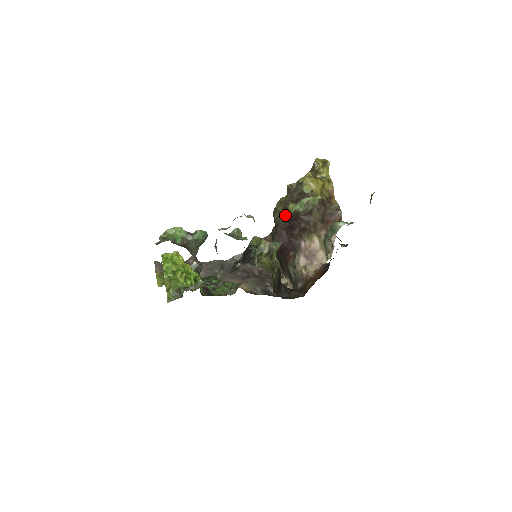
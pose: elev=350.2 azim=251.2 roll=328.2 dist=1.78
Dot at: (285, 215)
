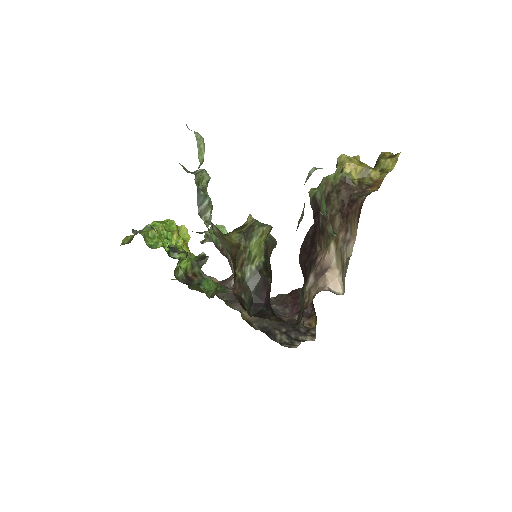
Dot at: occluded
